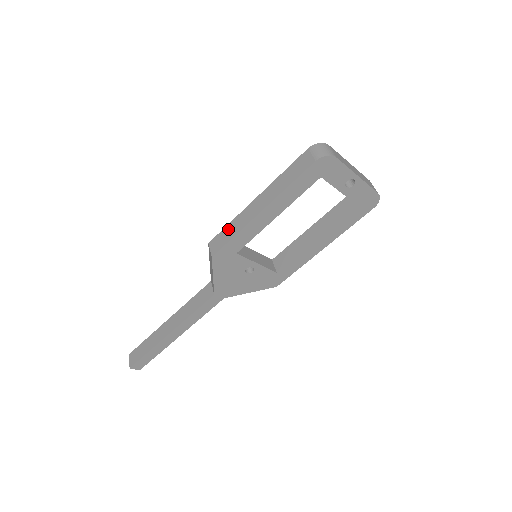
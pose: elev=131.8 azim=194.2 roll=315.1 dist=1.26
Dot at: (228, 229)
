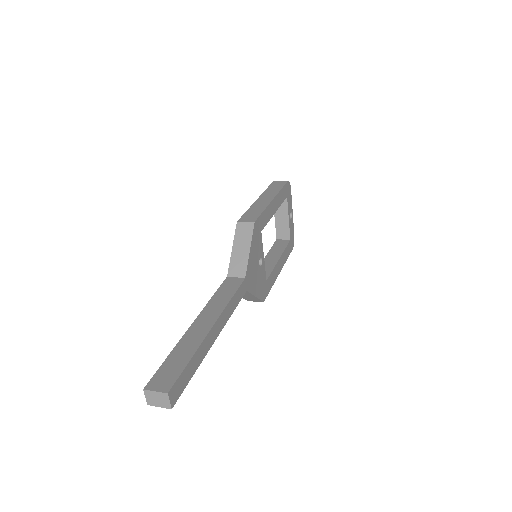
Dot at: (251, 211)
